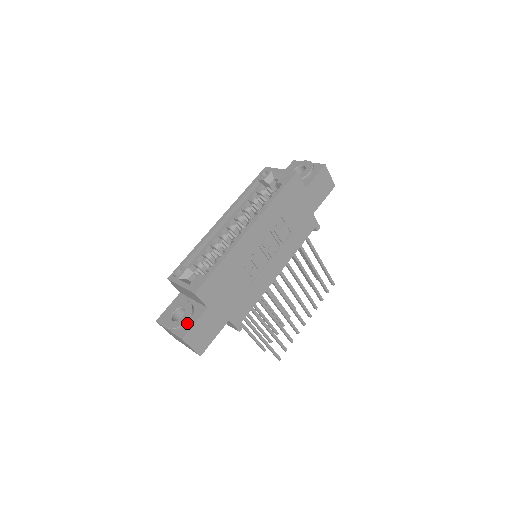
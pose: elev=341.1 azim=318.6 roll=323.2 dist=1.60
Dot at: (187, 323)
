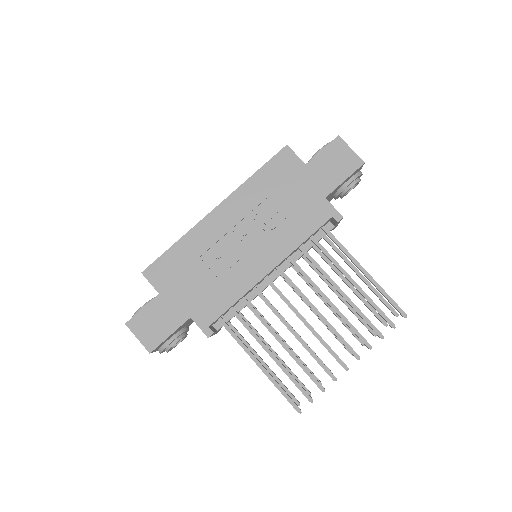
Dot at: occluded
